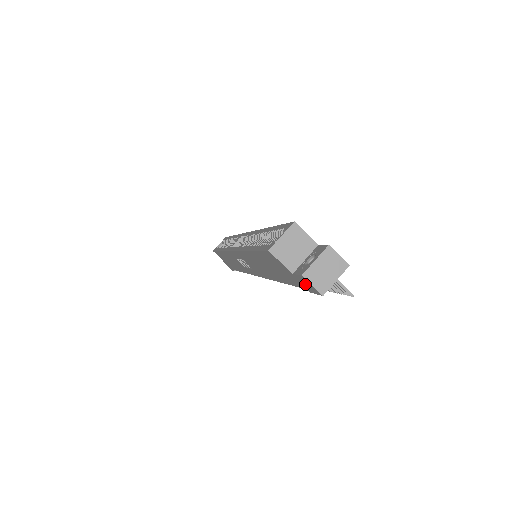
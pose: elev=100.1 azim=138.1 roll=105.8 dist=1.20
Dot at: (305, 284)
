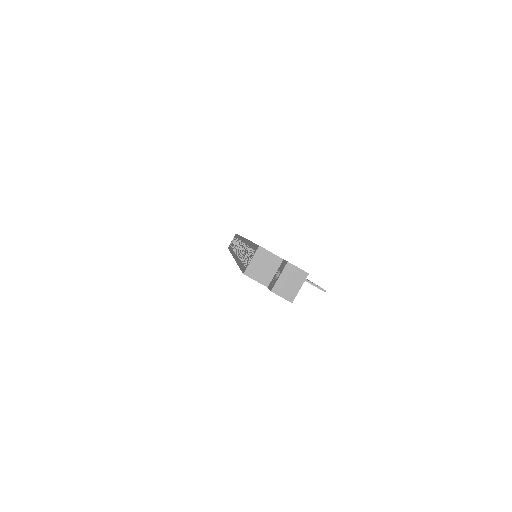
Dot at: occluded
